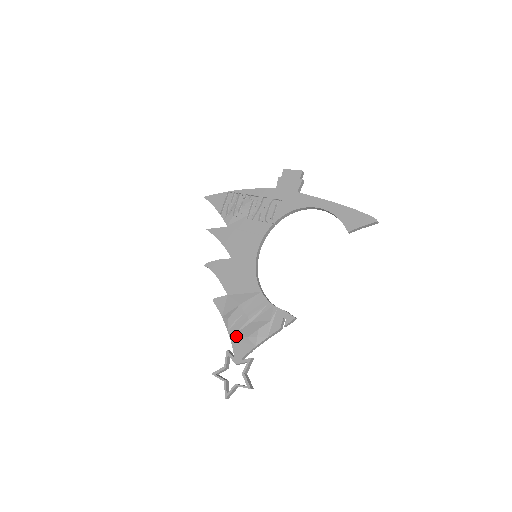
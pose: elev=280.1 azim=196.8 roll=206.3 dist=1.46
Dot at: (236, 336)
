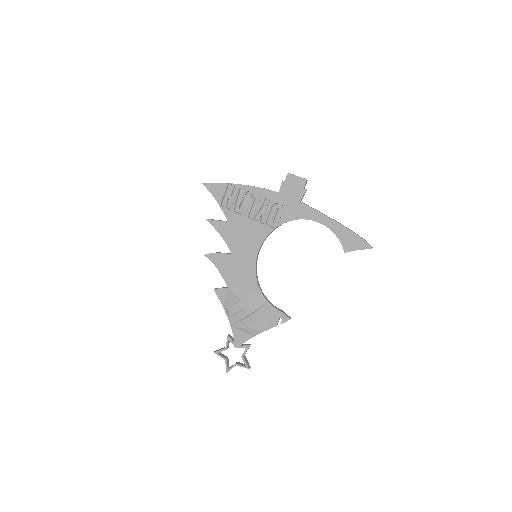
Dot at: (236, 326)
